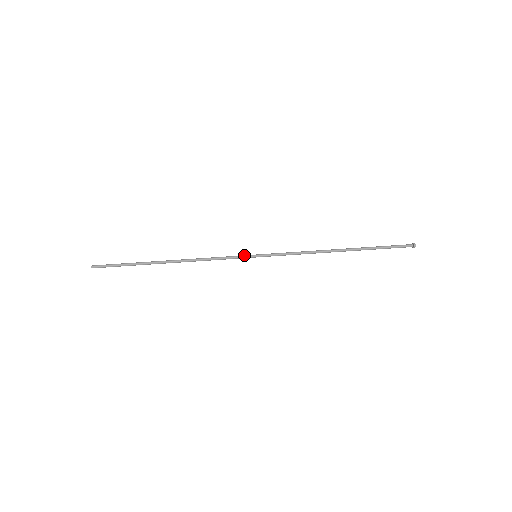
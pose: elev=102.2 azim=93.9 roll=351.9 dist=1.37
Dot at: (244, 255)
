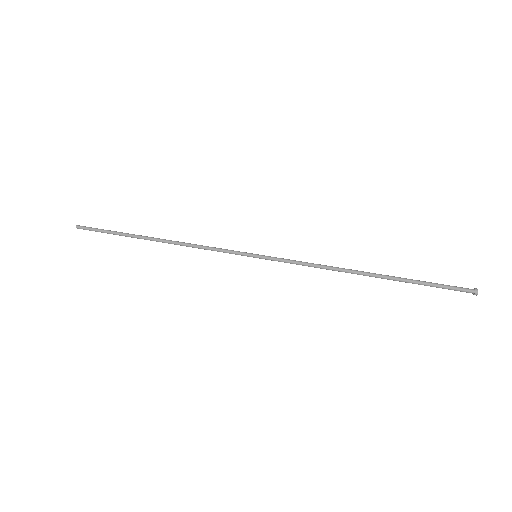
Dot at: occluded
